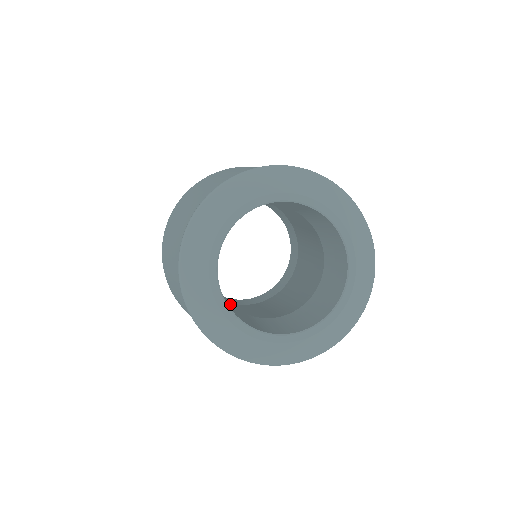
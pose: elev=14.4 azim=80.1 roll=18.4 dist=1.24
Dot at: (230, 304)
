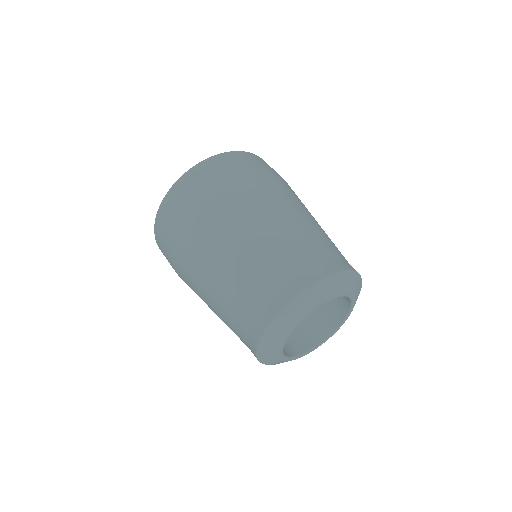
Dot at: occluded
